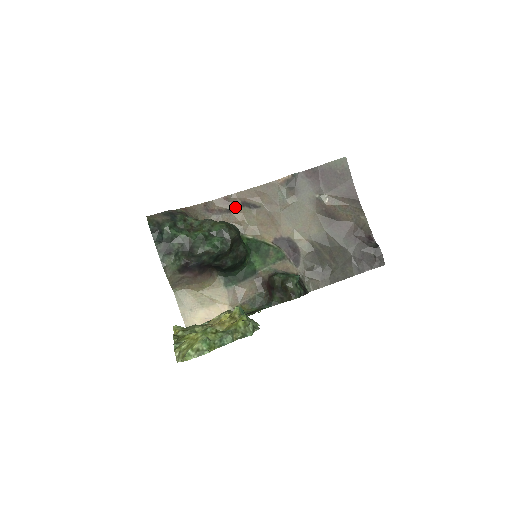
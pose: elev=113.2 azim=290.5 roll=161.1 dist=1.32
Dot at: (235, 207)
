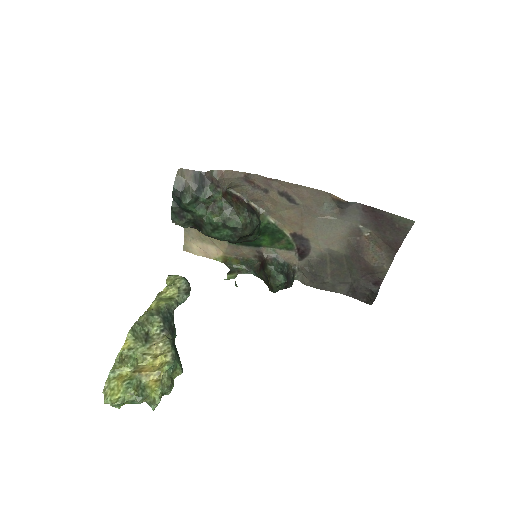
Dot at: (274, 191)
